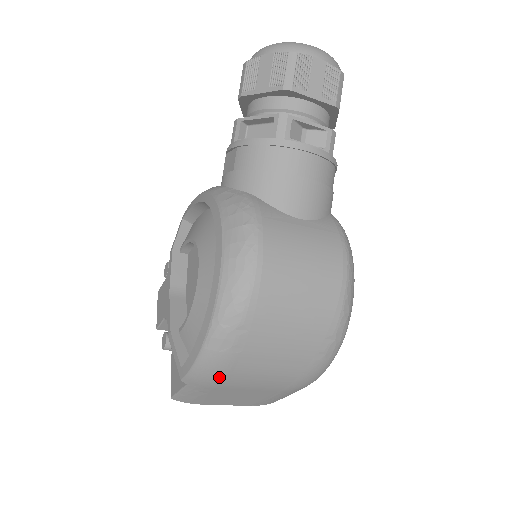
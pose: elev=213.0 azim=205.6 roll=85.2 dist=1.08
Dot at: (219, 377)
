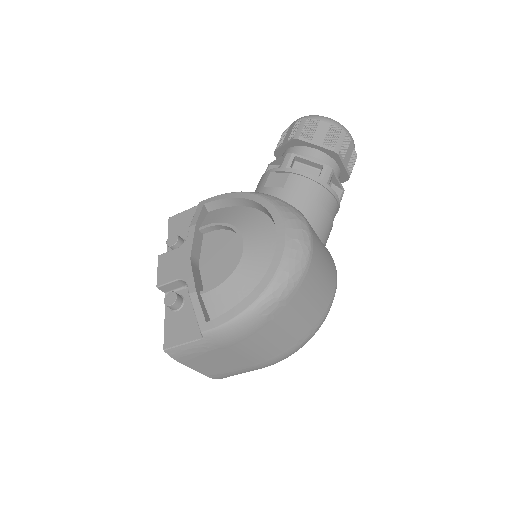
Dot at: (240, 337)
